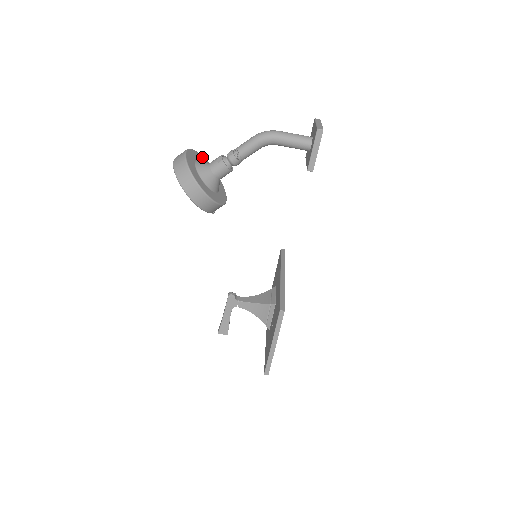
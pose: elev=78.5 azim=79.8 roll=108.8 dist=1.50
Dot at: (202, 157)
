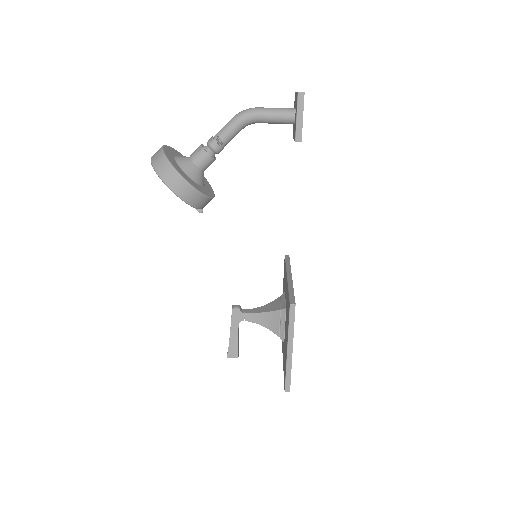
Dot at: occluded
